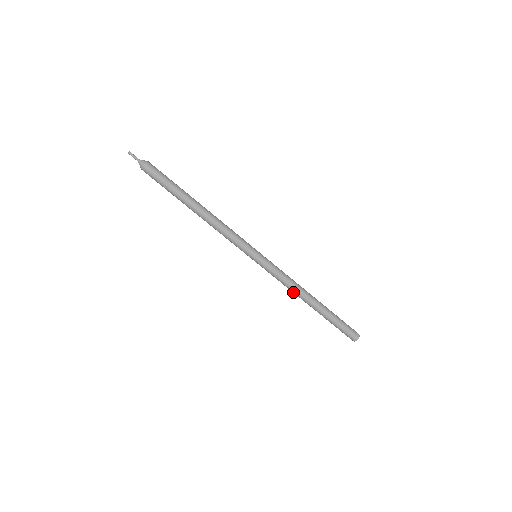
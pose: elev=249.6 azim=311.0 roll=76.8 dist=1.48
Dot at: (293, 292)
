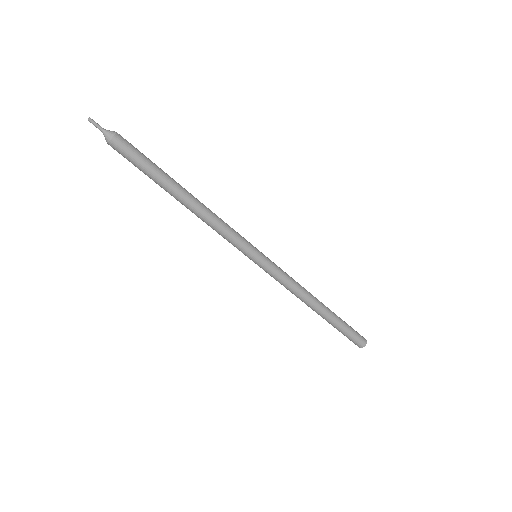
Dot at: (297, 297)
